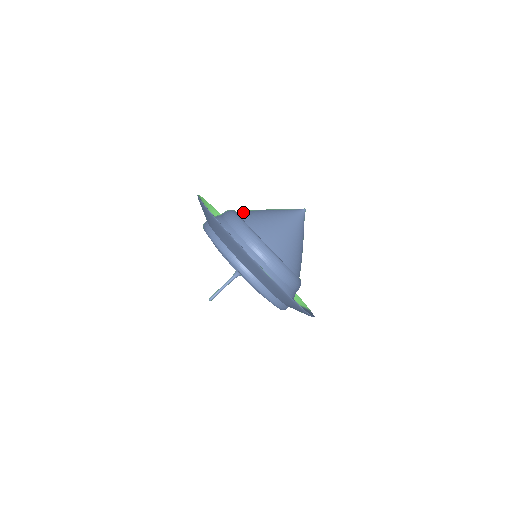
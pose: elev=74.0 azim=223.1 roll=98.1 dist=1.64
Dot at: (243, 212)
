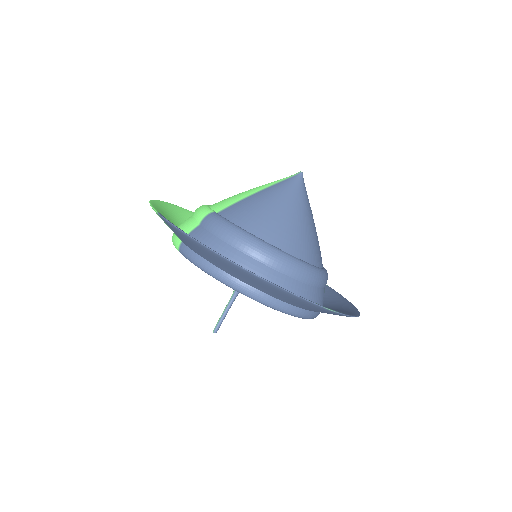
Dot at: (231, 212)
